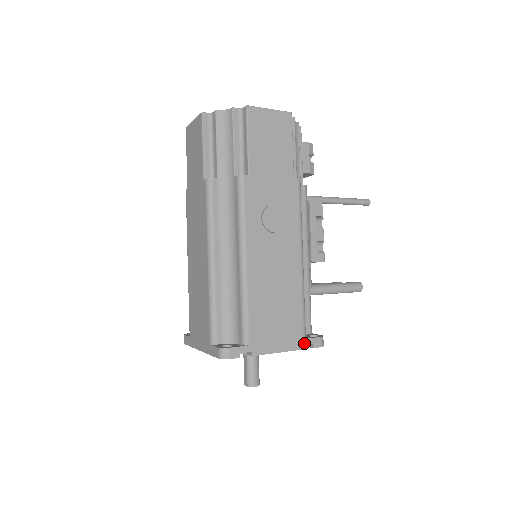
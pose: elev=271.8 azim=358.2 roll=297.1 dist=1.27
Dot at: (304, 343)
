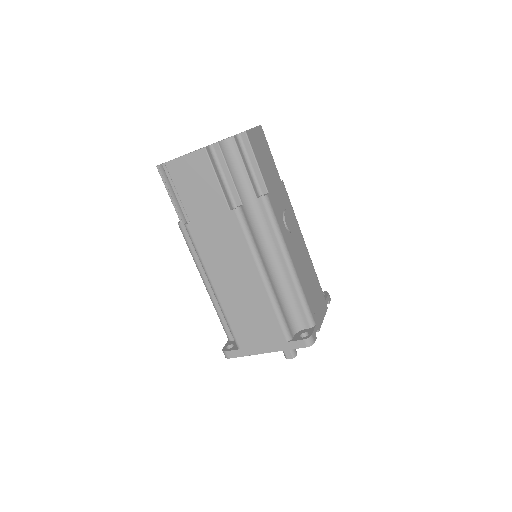
Dot at: (327, 303)
